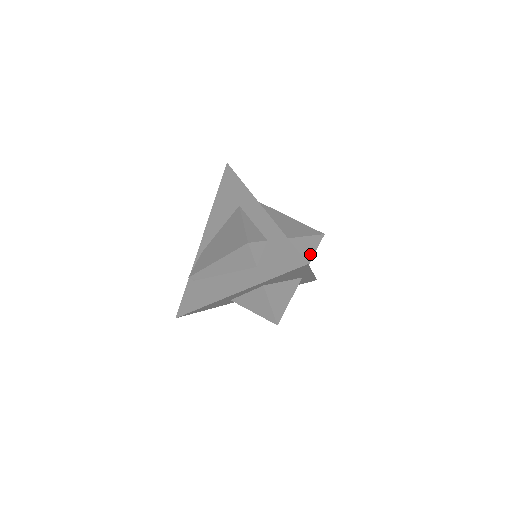
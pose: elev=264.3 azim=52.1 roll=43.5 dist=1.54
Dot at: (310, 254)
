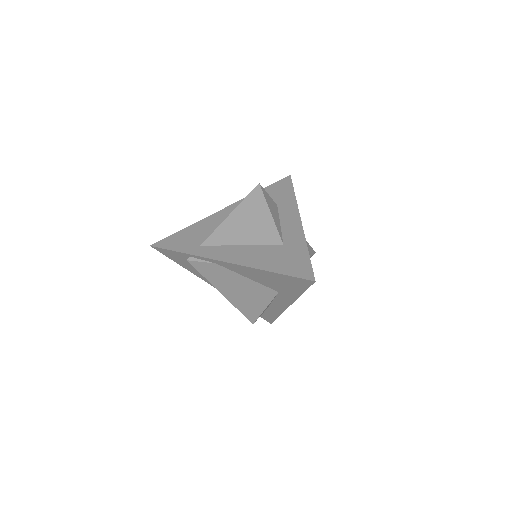
Dot at: occluded
